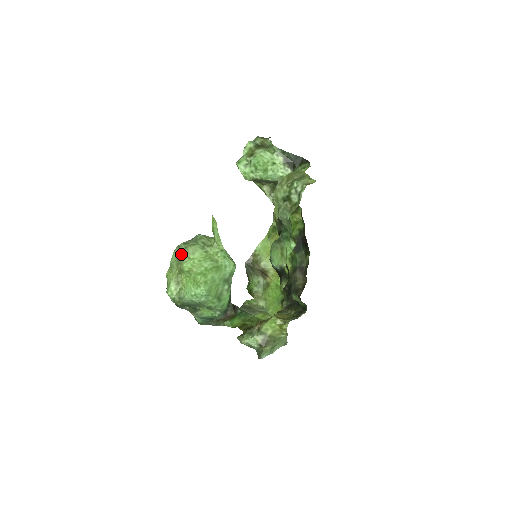
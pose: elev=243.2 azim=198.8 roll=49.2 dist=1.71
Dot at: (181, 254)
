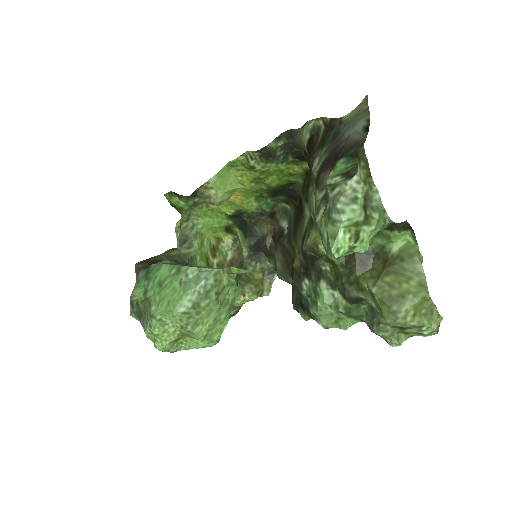
Dot at: (192, 323)
